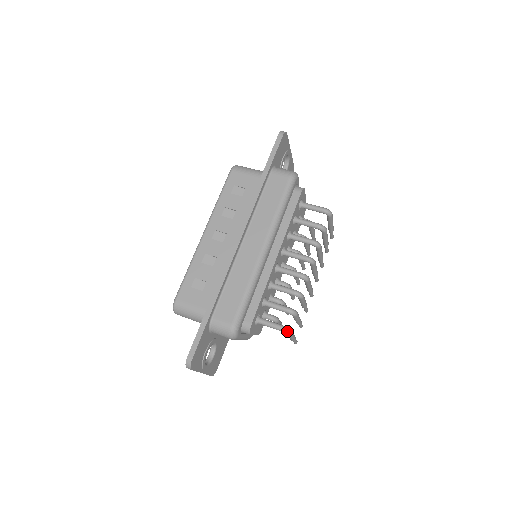
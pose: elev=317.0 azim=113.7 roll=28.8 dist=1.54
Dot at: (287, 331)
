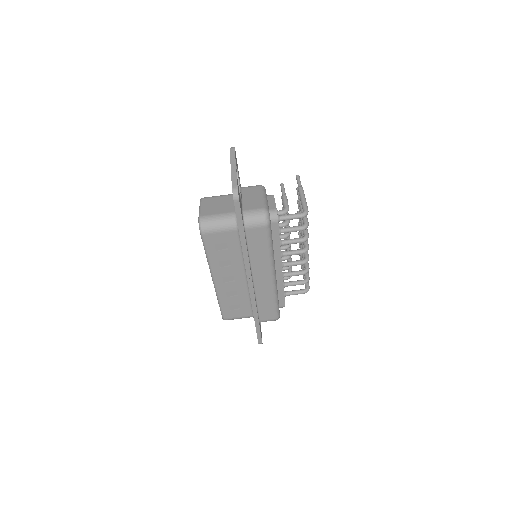
Dot at: occluded
